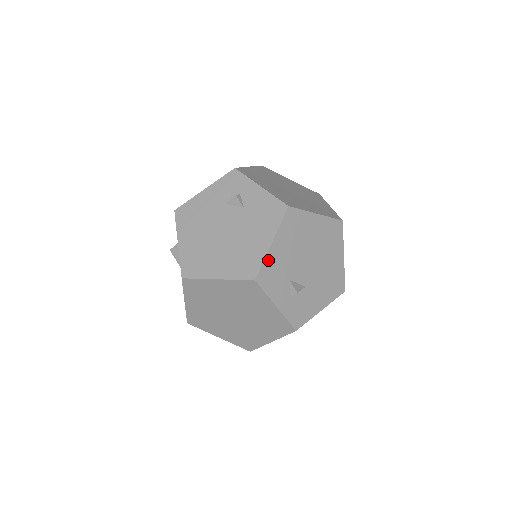
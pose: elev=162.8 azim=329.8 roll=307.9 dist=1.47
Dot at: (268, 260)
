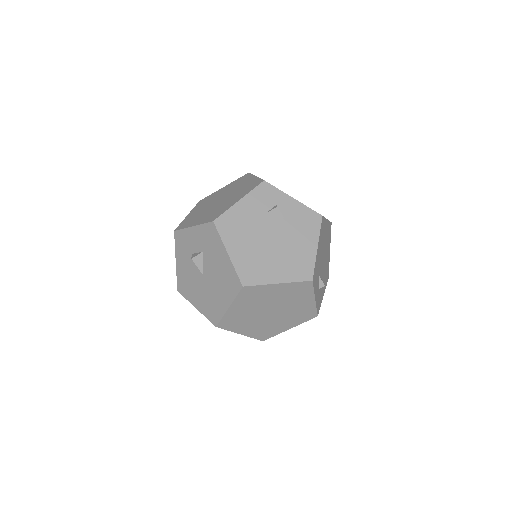
Dot at: (316, 262)
